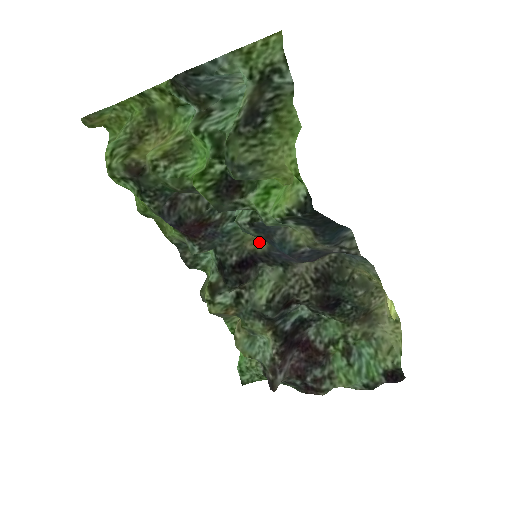
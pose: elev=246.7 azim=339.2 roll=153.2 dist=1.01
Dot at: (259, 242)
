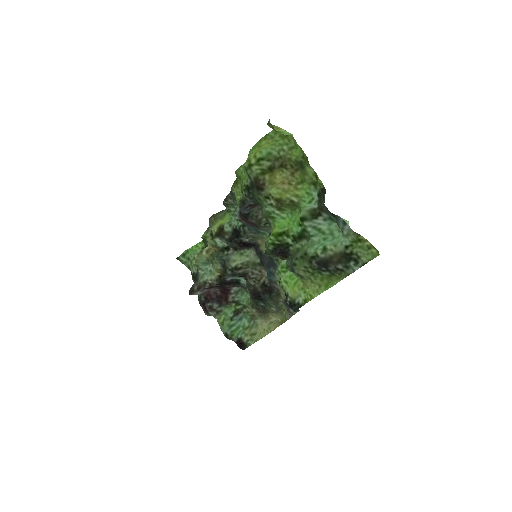
Dot at: occluded
